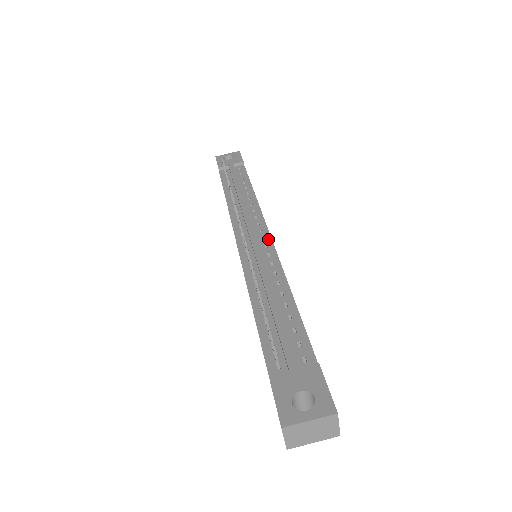
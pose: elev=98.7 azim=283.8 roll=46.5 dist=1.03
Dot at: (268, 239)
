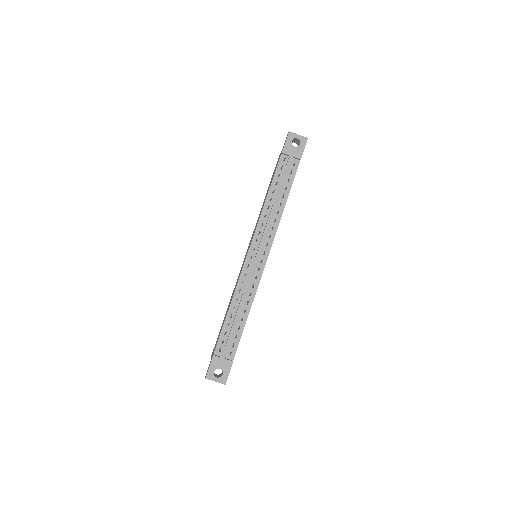
Dot at: (263, 264)
